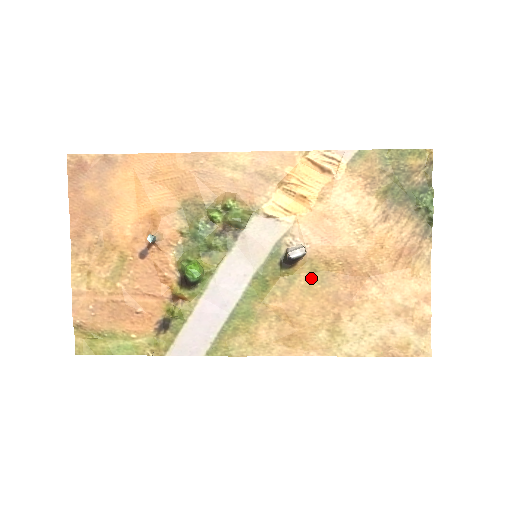
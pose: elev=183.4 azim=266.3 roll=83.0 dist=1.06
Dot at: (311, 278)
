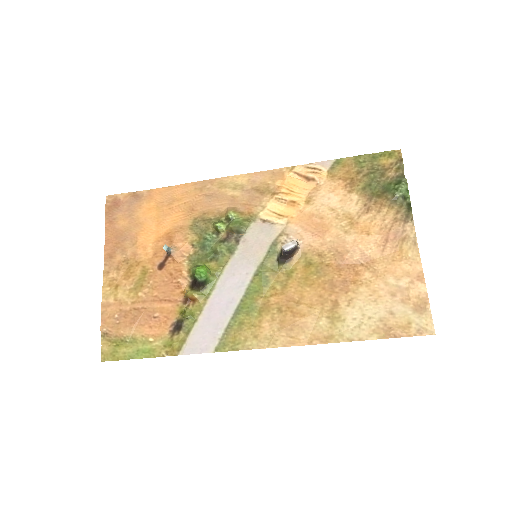
Dot at: (307, 270)
